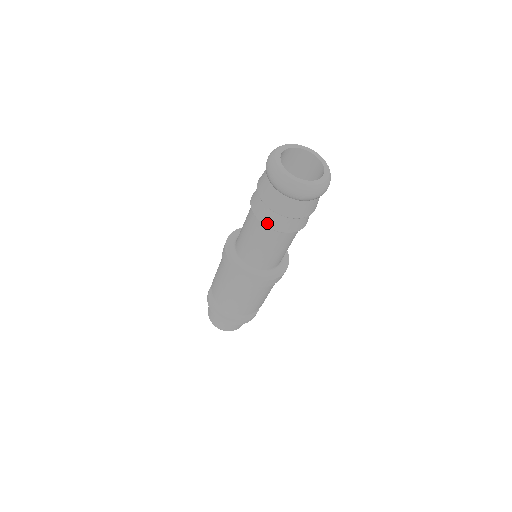
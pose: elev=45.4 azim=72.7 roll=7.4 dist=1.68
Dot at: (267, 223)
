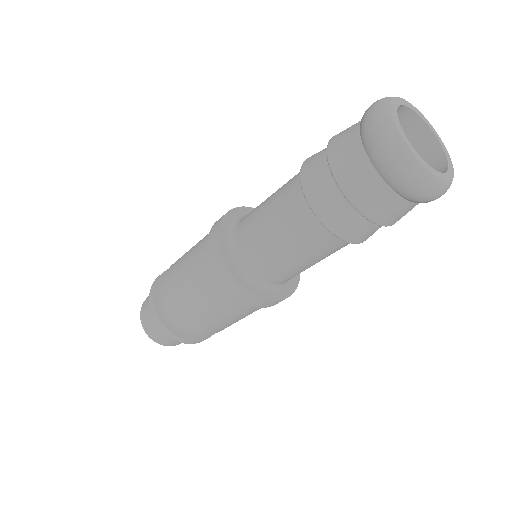
Dot at: (314, 200)
